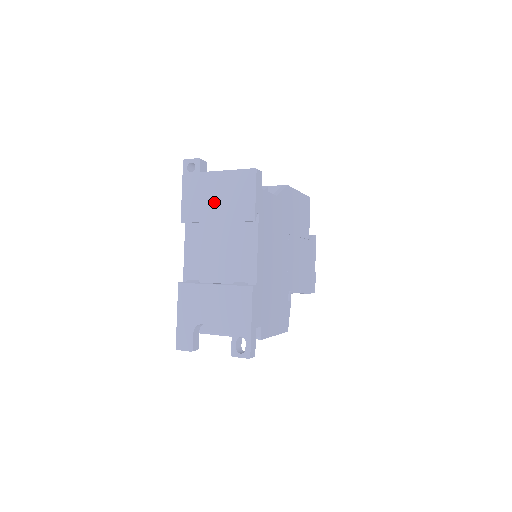
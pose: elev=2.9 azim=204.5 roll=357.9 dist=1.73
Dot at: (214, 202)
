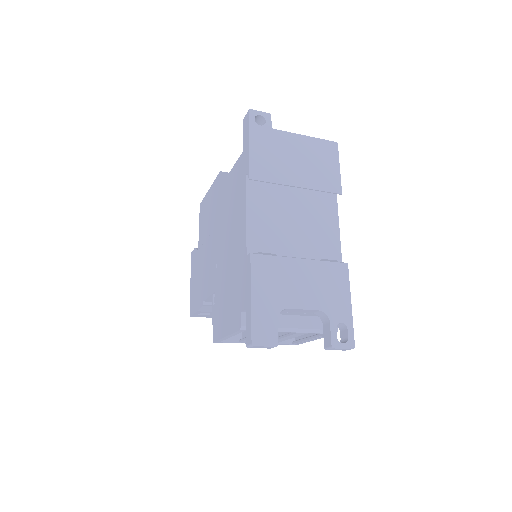
Dot at: (293, 165)
